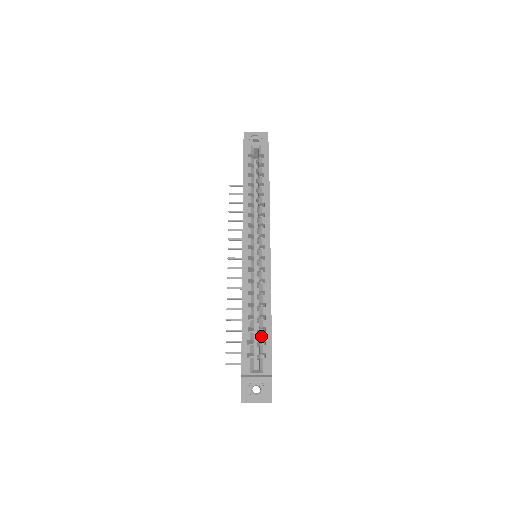
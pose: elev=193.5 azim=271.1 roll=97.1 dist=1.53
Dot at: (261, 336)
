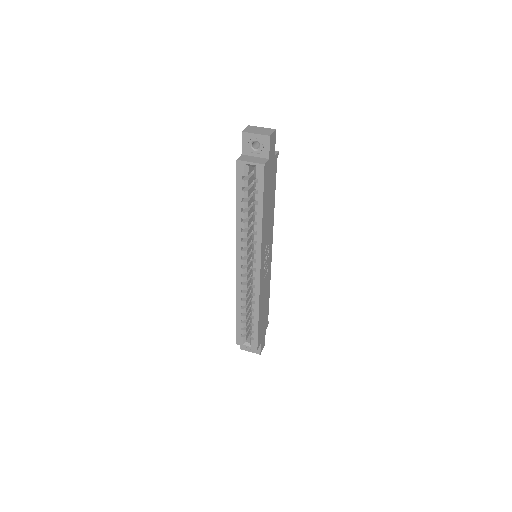
Dot at: (251, 327)
